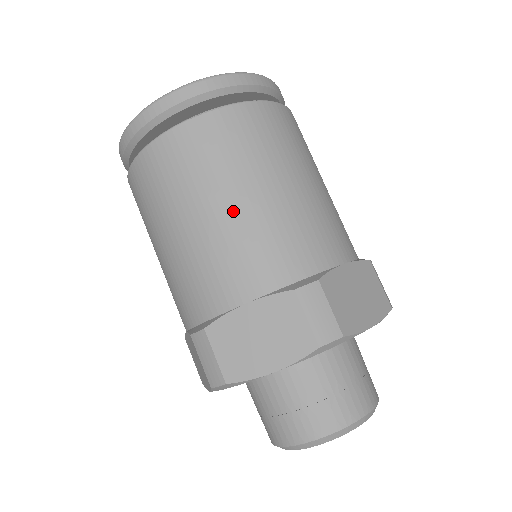
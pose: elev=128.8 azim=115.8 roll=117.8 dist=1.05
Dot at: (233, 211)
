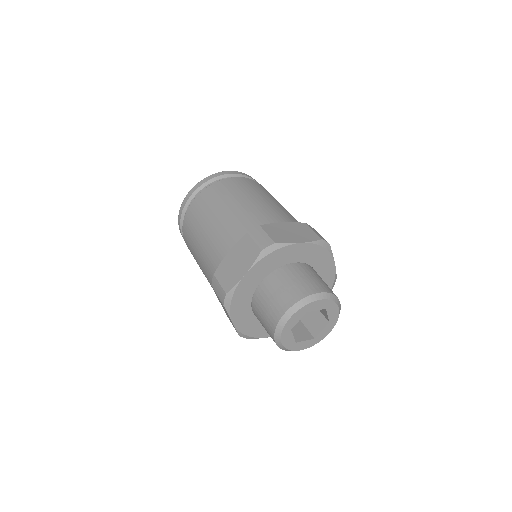
Dot at: (219, 218)
